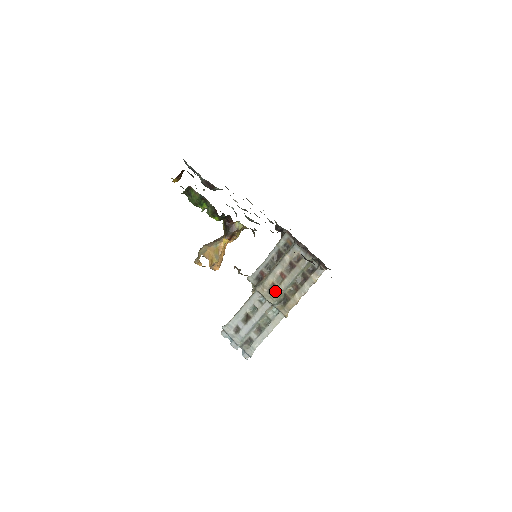
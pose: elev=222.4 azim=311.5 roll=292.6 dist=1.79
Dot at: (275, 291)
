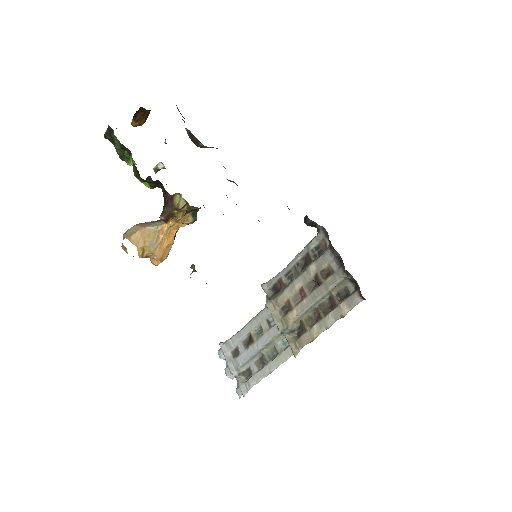
Dot at: (288, 313)
